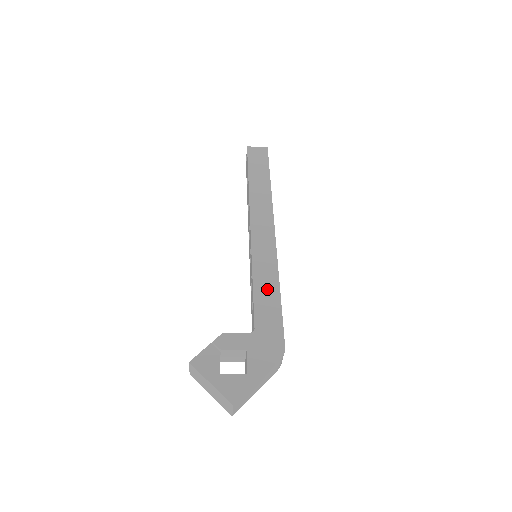
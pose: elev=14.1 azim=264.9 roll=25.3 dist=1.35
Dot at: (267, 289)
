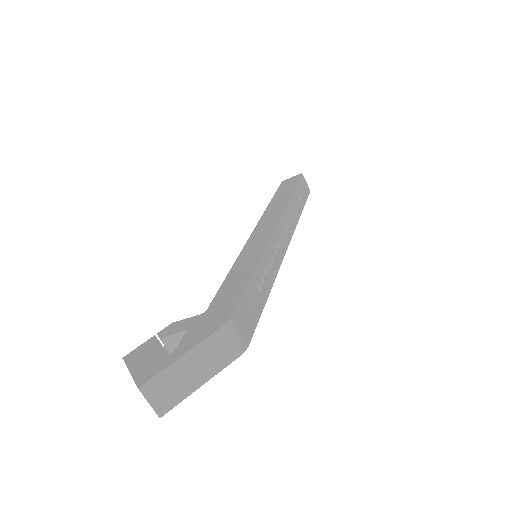
Dot at: (241, 271)
